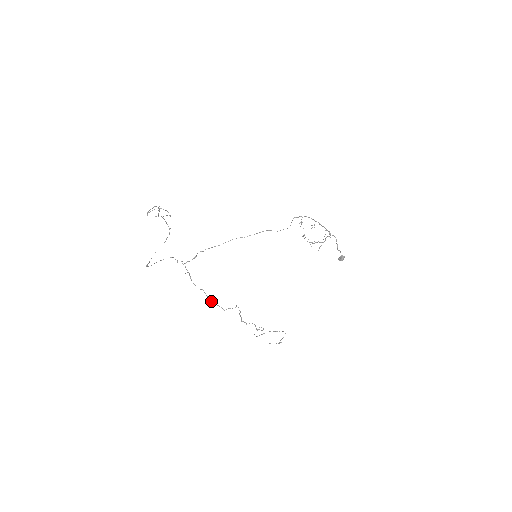
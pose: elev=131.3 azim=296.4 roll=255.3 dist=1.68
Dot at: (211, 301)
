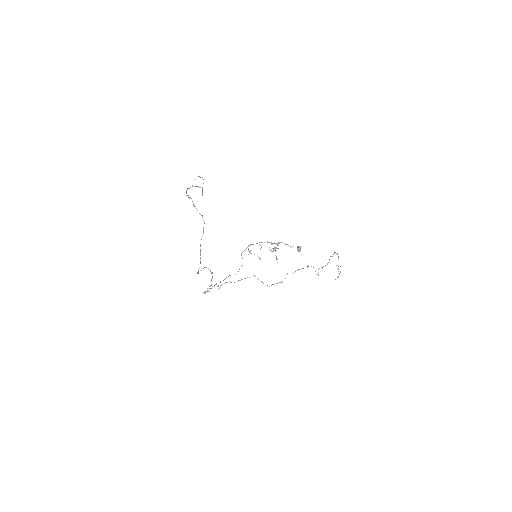
Dot at: occluded
